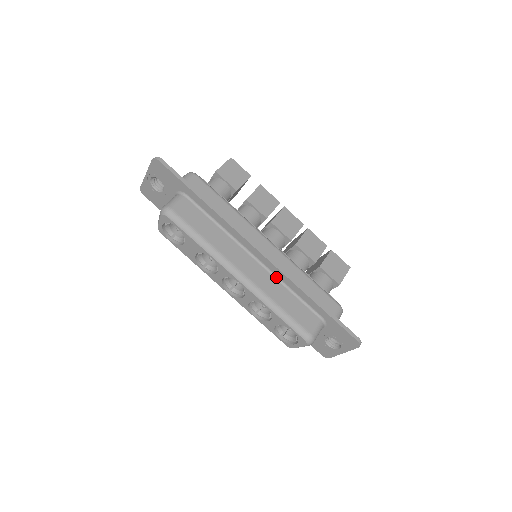
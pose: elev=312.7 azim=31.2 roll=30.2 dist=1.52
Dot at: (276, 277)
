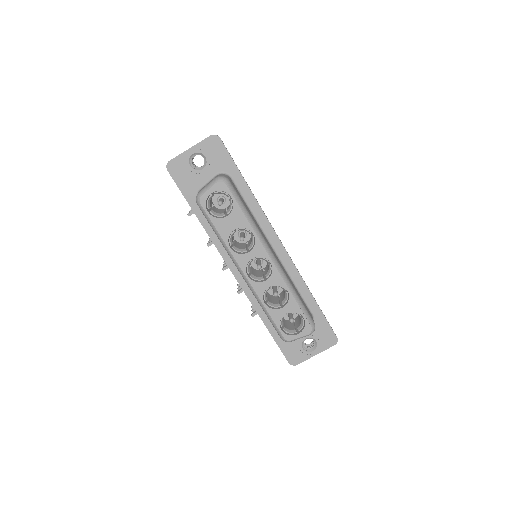
Dot at: (286, 271)
